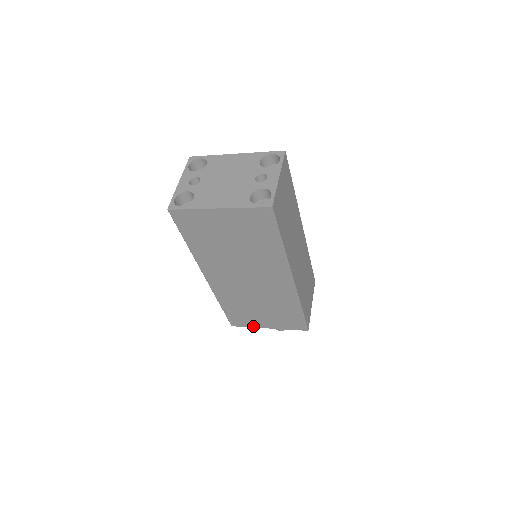
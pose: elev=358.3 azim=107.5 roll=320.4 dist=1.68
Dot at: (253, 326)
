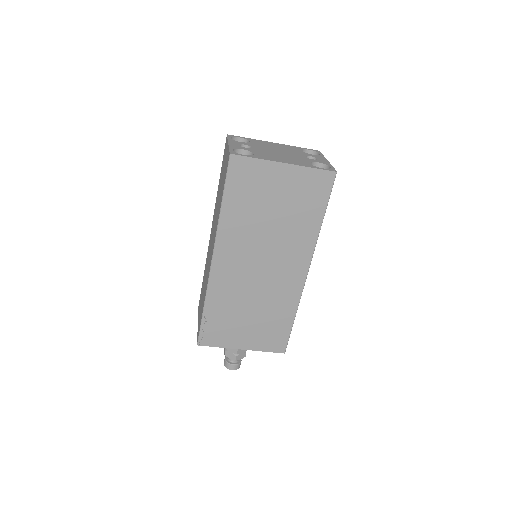
Dot at: (225, 345)
